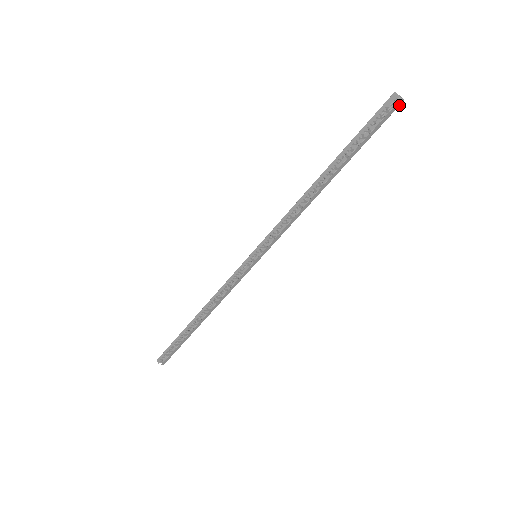
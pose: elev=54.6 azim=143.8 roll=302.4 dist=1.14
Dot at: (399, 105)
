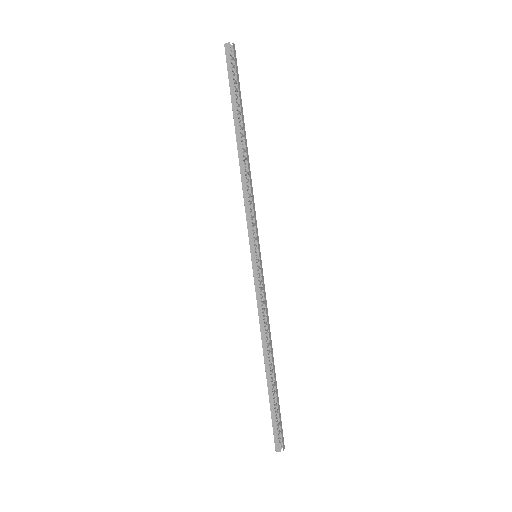
Dot at: (235, 50)
